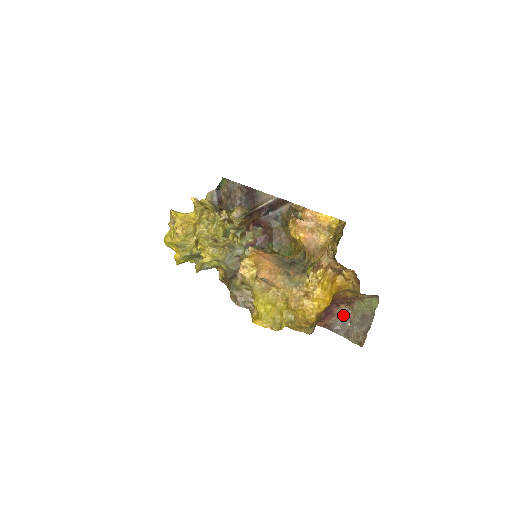
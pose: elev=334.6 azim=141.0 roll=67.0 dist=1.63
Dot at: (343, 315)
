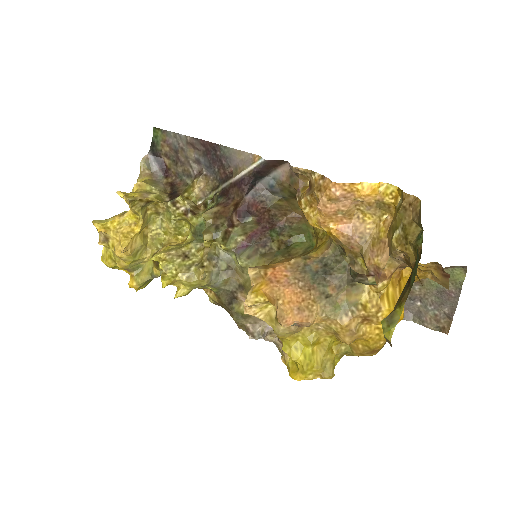
Dot at: occluded
